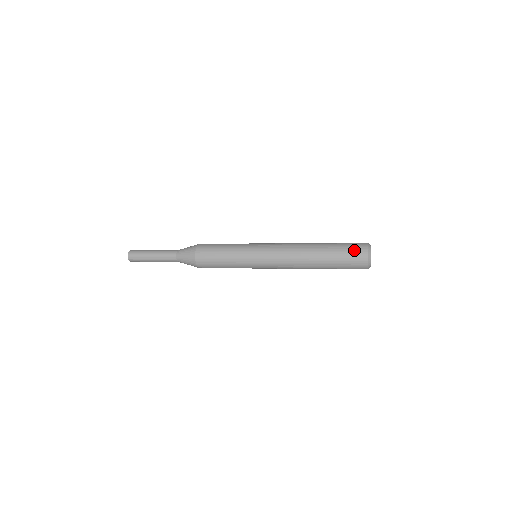
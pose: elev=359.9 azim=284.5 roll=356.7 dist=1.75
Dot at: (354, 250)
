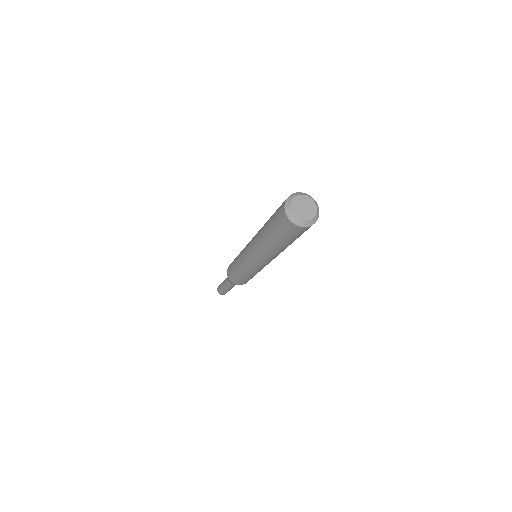
Dot at: (280, 206)
